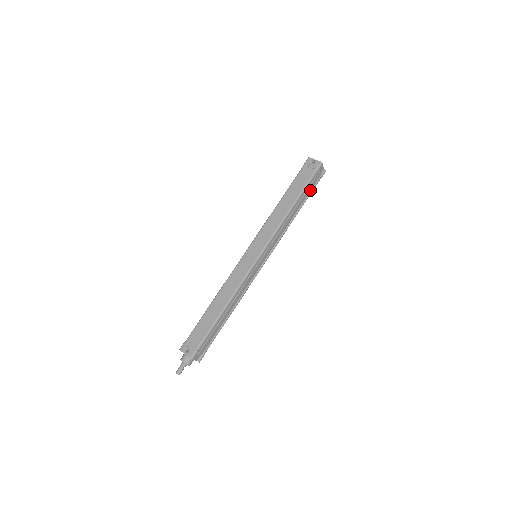
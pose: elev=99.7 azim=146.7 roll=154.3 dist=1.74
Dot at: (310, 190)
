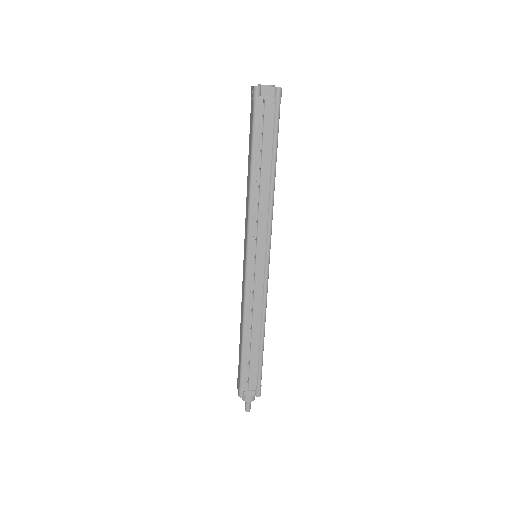
Dot at: (272, 132)
